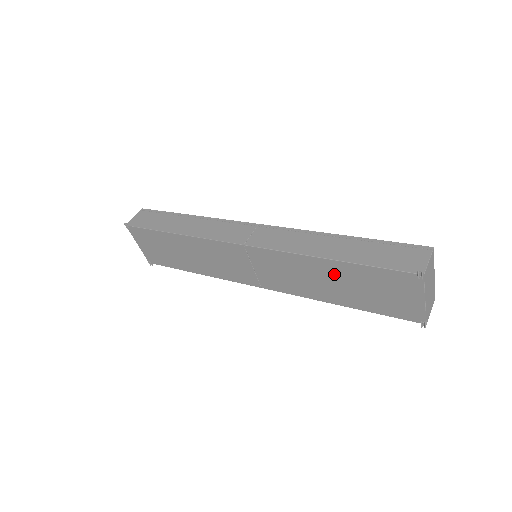
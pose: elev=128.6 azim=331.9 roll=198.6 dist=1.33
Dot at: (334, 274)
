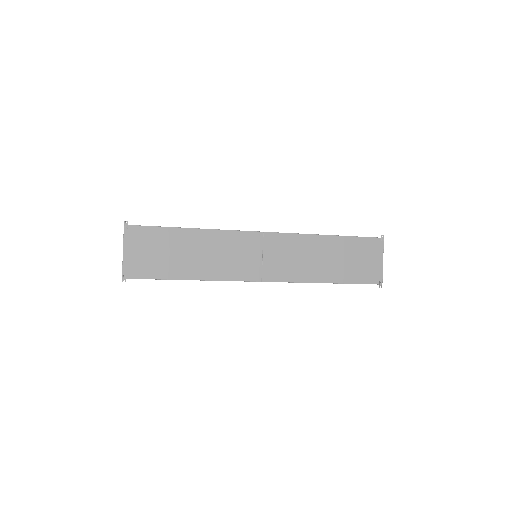
Dot at: (330, 249)
